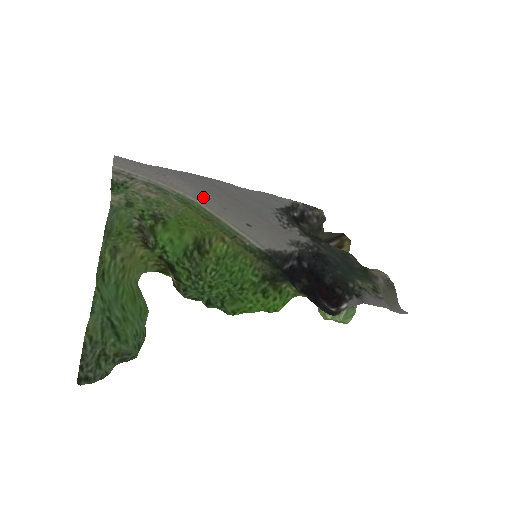
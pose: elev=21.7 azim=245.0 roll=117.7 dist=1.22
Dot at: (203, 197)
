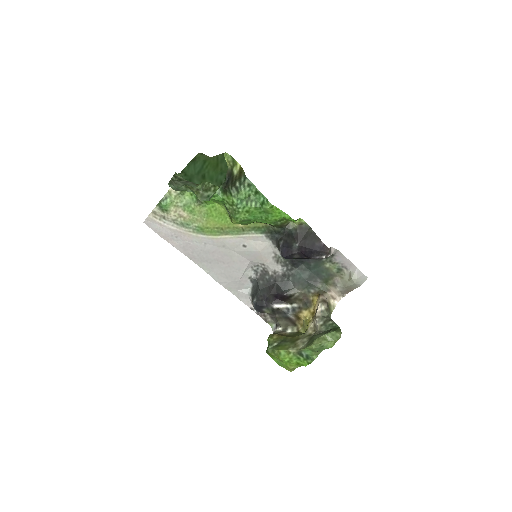
Dot at: (207, 242)
